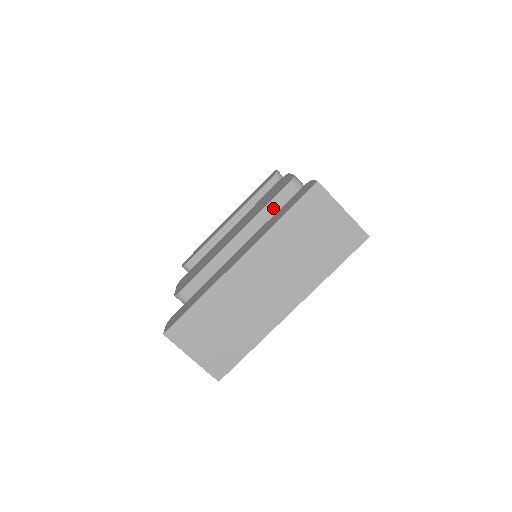
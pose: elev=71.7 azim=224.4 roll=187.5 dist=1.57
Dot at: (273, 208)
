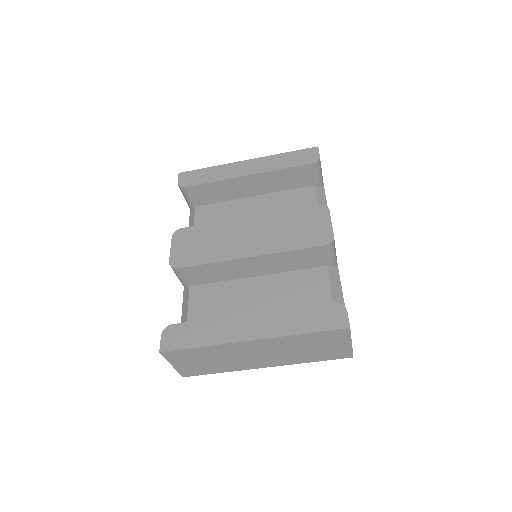
Dot at: (298, 254)
